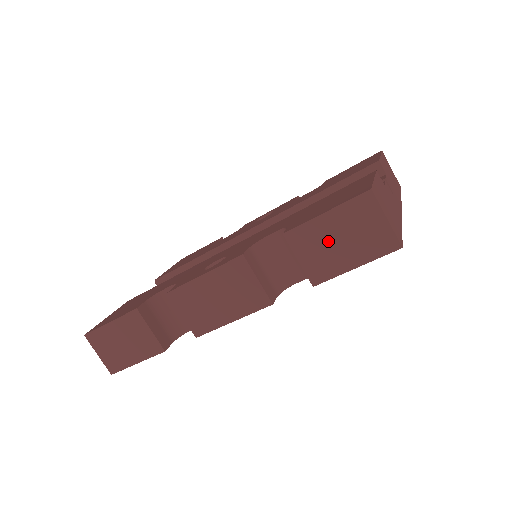
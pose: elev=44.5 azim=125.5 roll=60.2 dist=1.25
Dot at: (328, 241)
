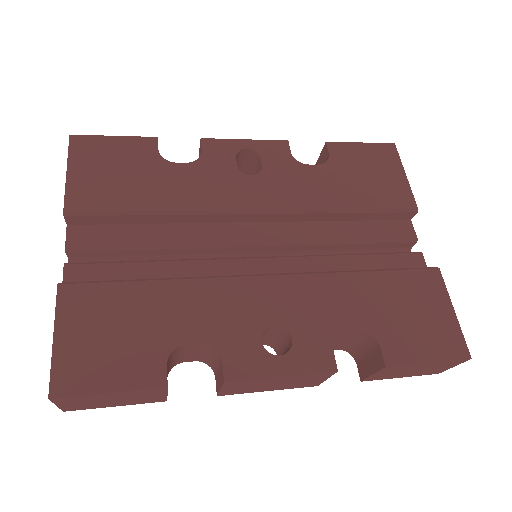
Dot at: (407, 370)
